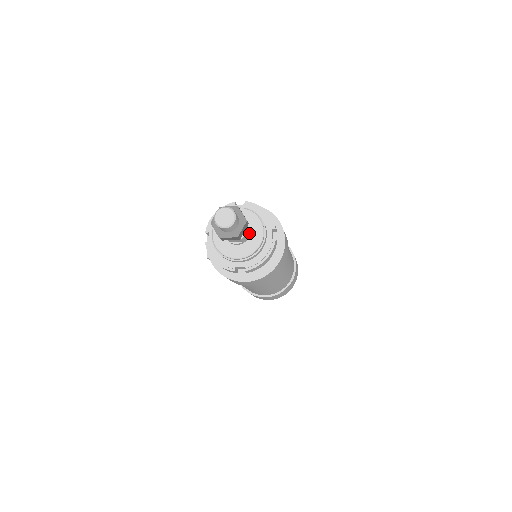
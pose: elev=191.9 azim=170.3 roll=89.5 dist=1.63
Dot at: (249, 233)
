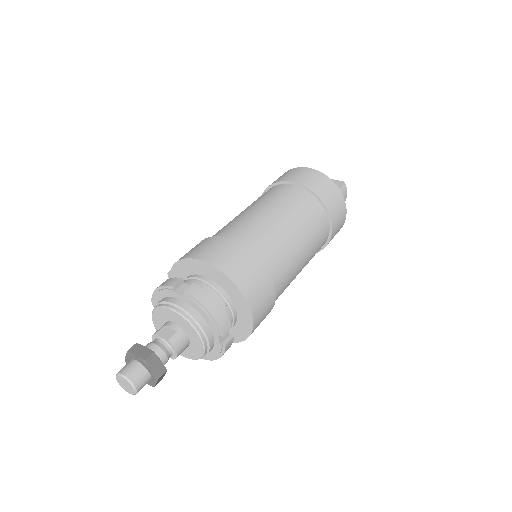
Dot at: (188, 342)
